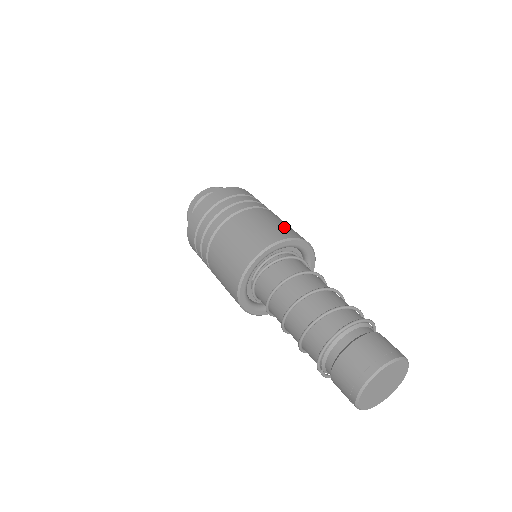
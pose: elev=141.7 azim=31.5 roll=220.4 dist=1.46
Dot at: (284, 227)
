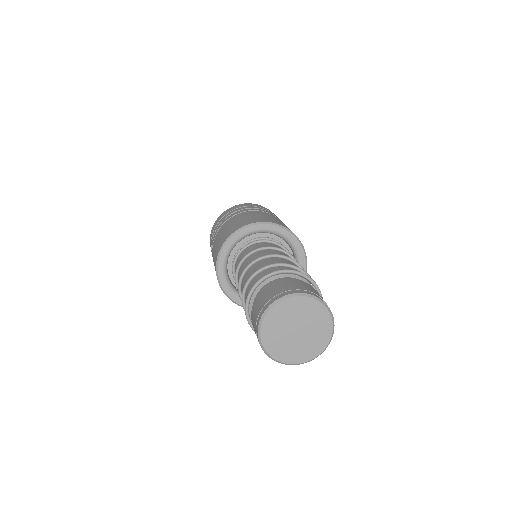
Dot at: (251, 219)
